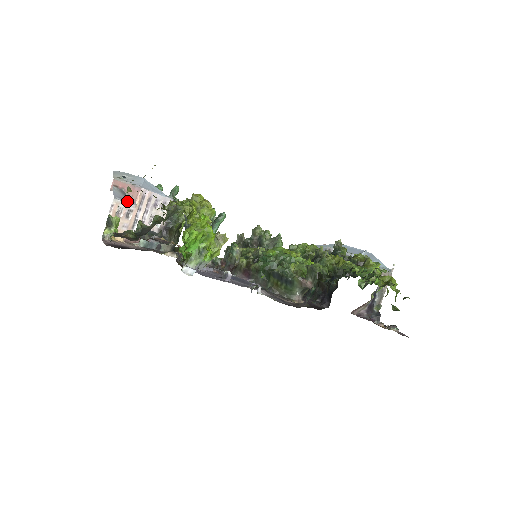
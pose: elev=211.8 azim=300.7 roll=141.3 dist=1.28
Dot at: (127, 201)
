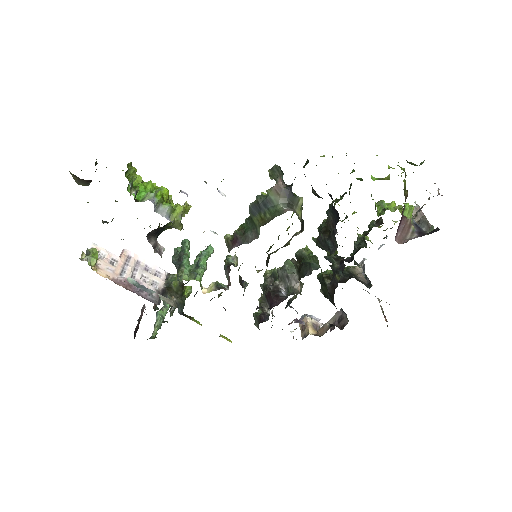
Dot at: (110, 254)
